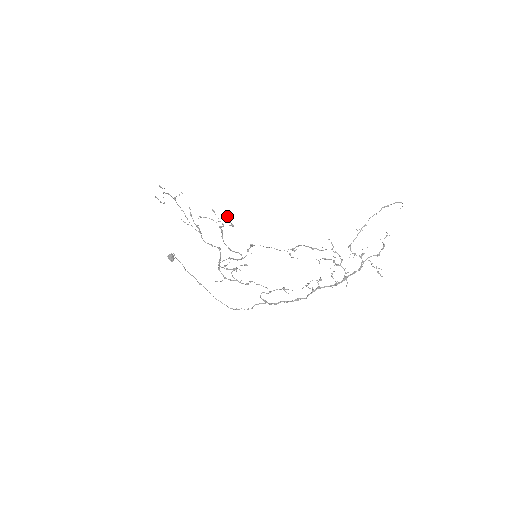
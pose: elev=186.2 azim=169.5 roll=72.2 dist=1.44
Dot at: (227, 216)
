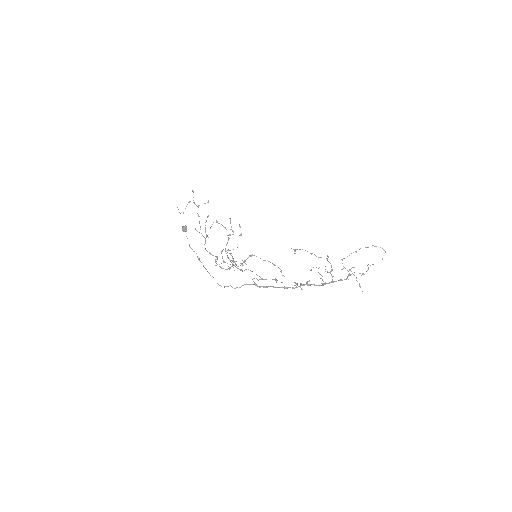
Dot at: (240, 226)
